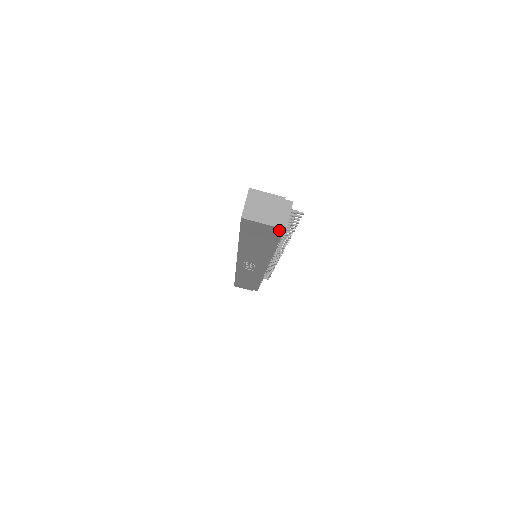
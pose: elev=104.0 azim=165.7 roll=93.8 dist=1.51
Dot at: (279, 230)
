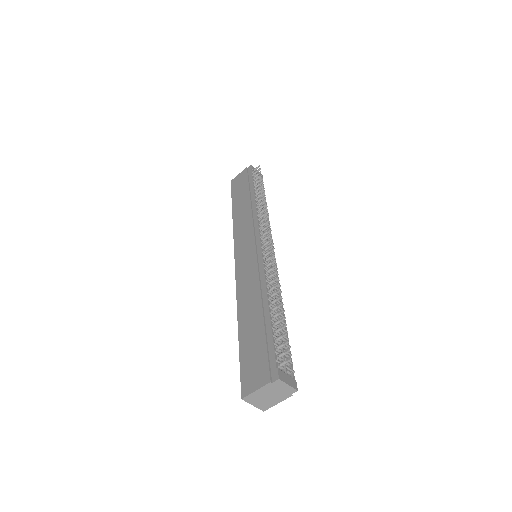
Dot at: occluded
